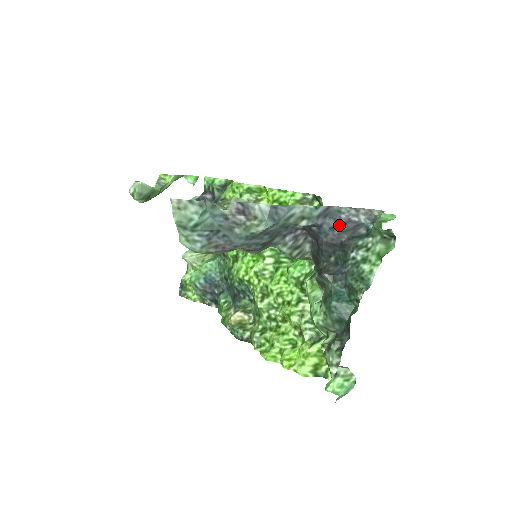
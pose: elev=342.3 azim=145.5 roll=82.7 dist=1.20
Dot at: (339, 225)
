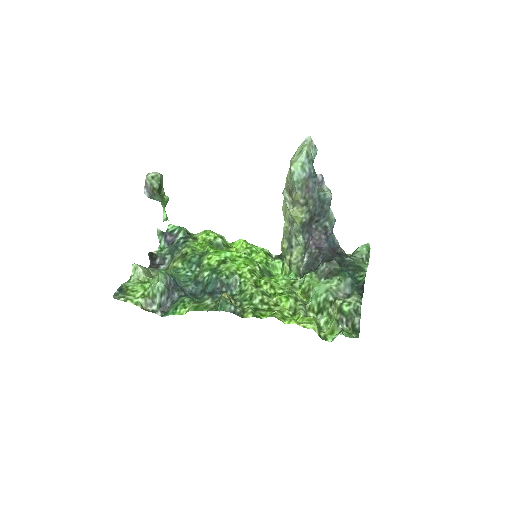
Dot at: occluded
